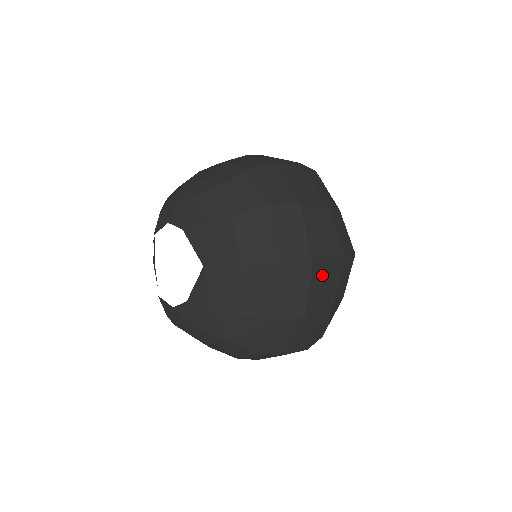
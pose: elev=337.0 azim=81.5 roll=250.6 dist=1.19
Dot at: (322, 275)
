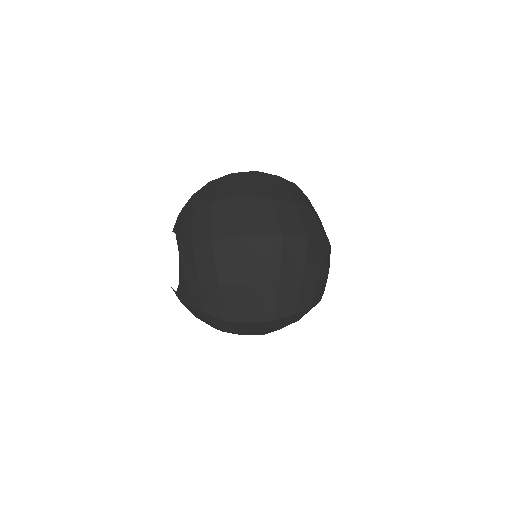
Dot at: (257, 248)
